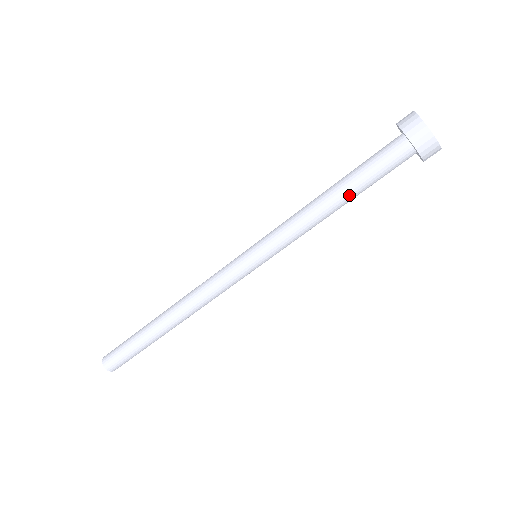
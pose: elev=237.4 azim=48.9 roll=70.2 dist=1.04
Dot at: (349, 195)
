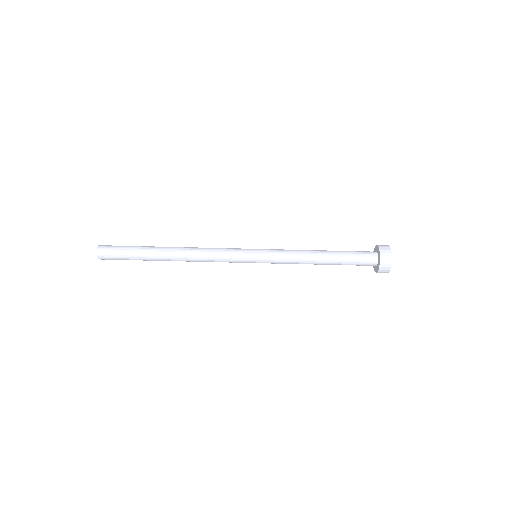
Dot at: (332, 263)
